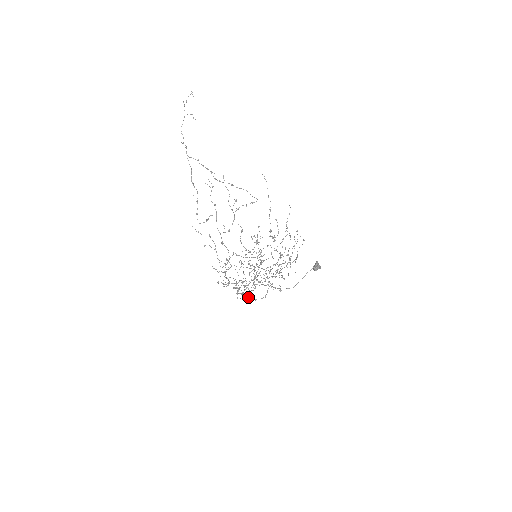
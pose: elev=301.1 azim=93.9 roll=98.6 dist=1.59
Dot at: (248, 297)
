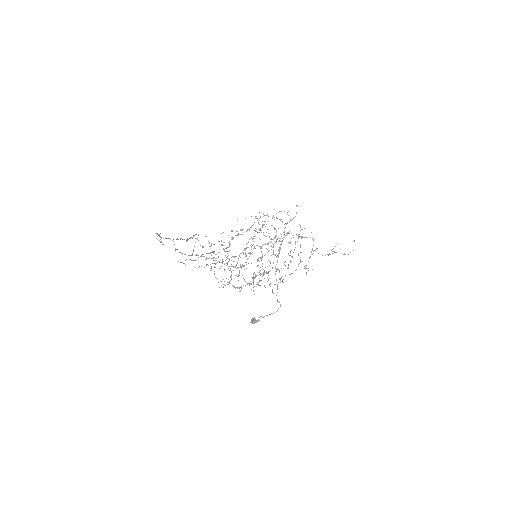
Dot at: (256, 245)
